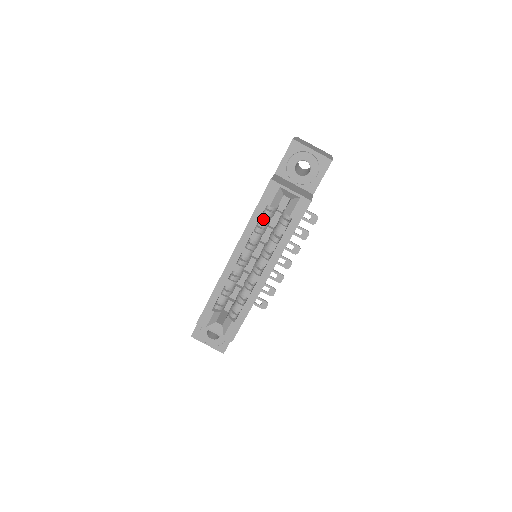
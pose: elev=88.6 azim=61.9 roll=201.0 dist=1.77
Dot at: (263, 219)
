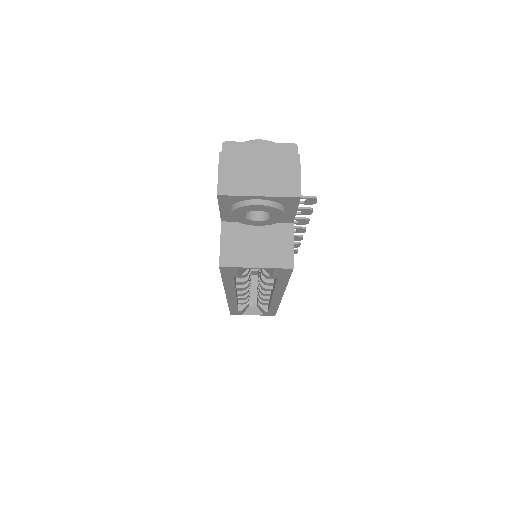
Dot at: (239, 277)
